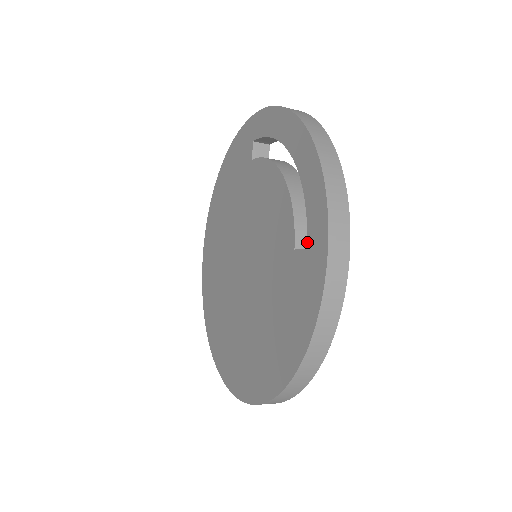
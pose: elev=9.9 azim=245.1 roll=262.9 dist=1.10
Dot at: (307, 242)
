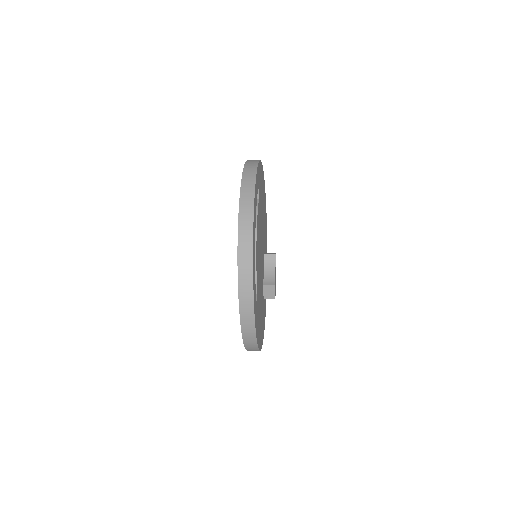
Dot at: occluded
